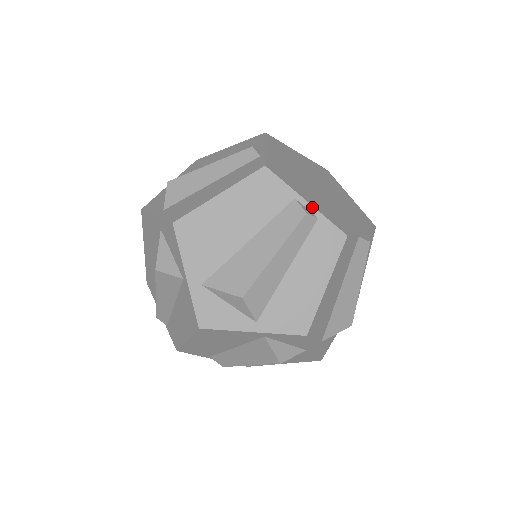
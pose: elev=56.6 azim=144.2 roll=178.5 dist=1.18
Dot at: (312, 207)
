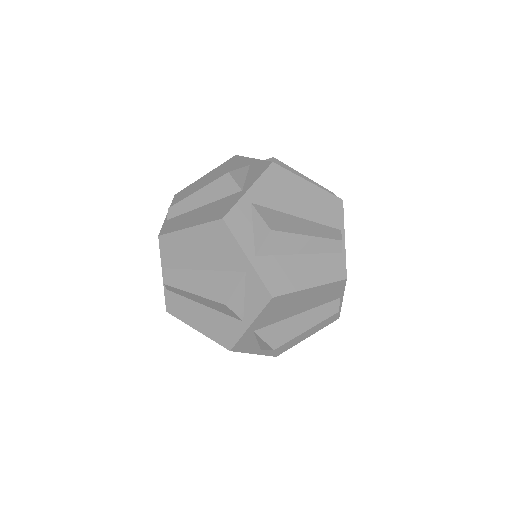
Dot at: (341, 303)
